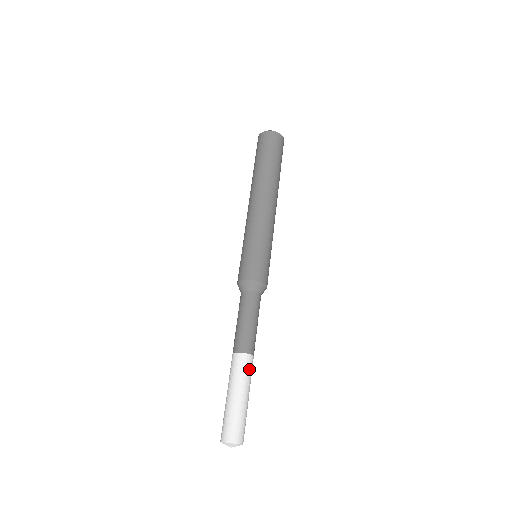
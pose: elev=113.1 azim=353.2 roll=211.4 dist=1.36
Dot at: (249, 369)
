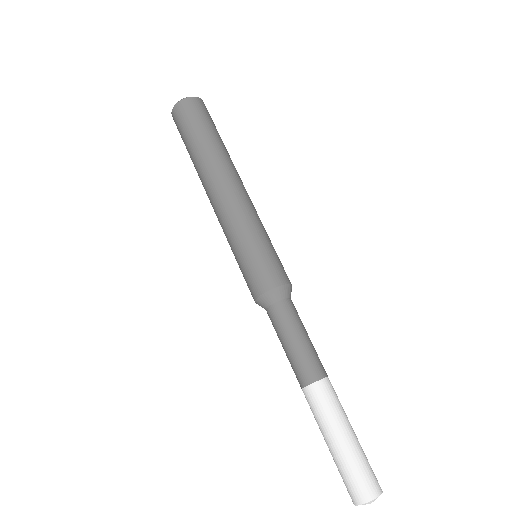
Dot at: (334, 396)
